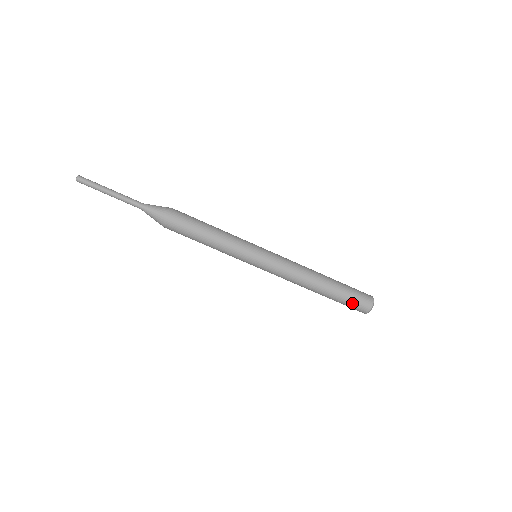
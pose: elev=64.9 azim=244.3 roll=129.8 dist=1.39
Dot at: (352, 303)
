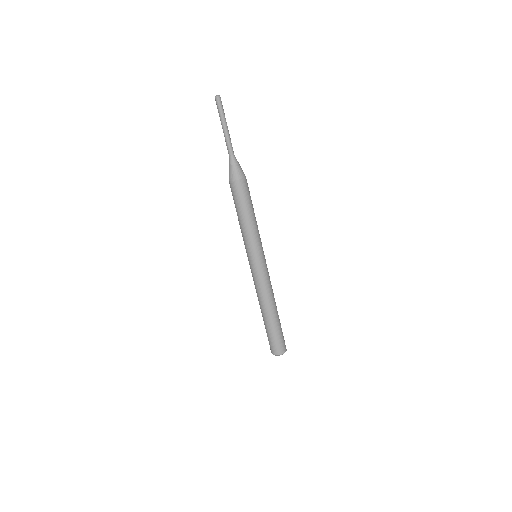
Dot at: (270, 340)
